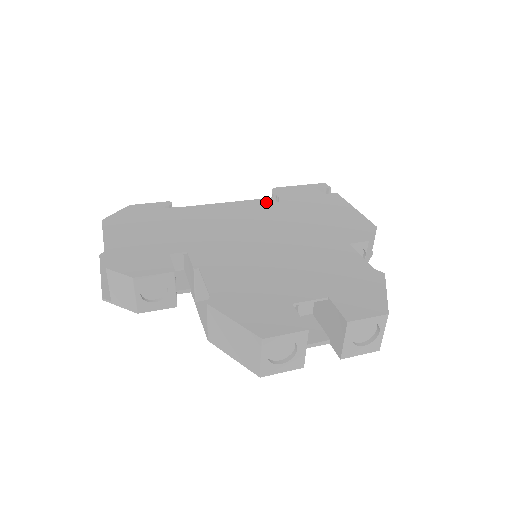
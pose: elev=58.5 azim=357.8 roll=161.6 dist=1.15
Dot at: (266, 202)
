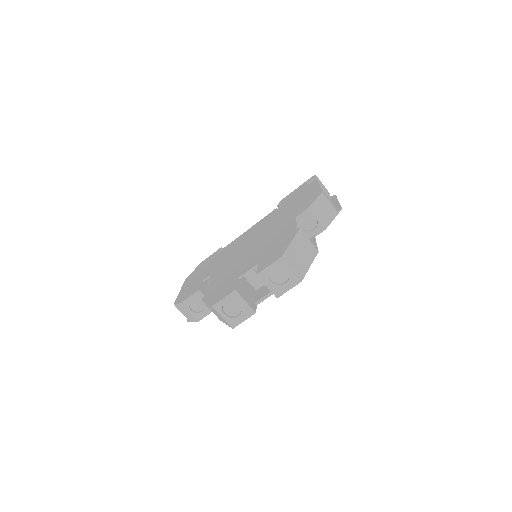
Dot at: (269, 215)
